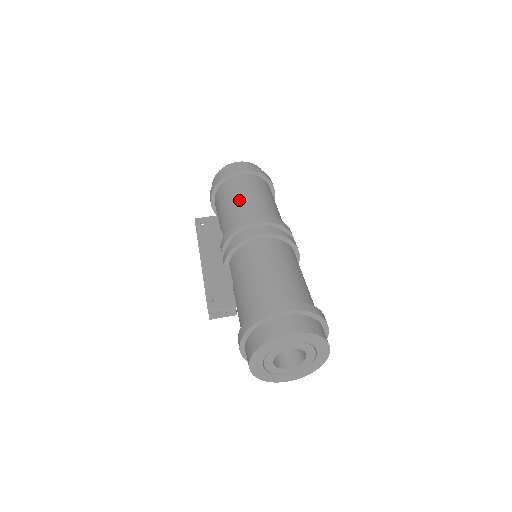
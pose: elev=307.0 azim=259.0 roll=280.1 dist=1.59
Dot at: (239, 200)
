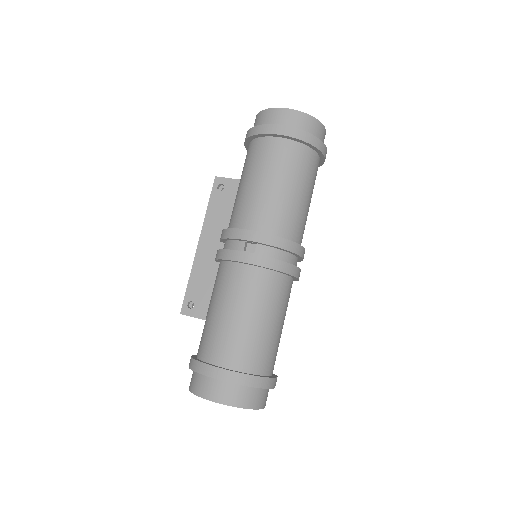
Dot at: (253, 186)
